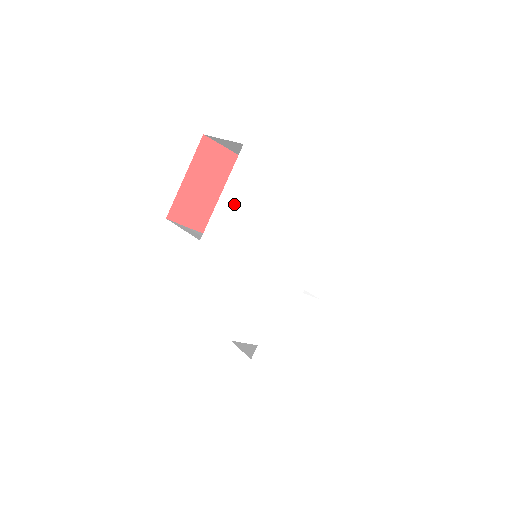
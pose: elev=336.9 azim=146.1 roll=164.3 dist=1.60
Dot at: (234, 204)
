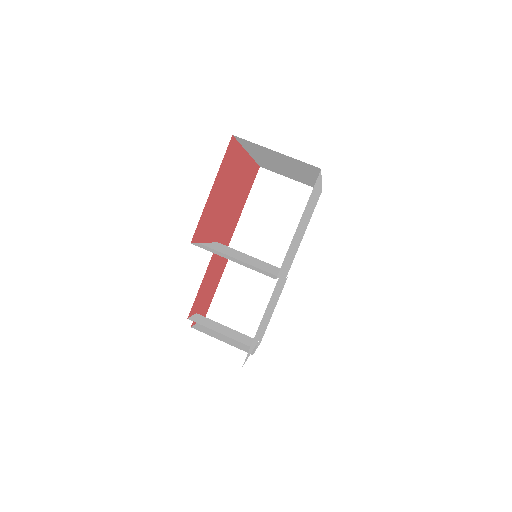
Dot at: (297, 230)
